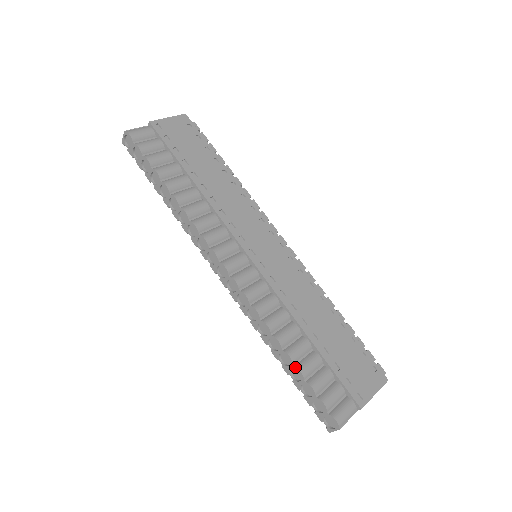
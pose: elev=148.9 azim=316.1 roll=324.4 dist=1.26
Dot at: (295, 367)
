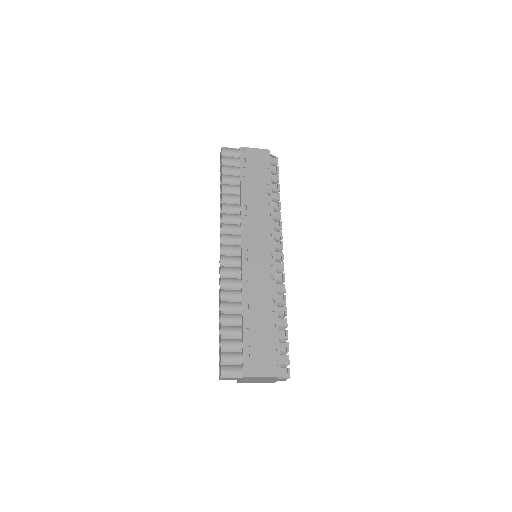
Dot at: (221, 327)
